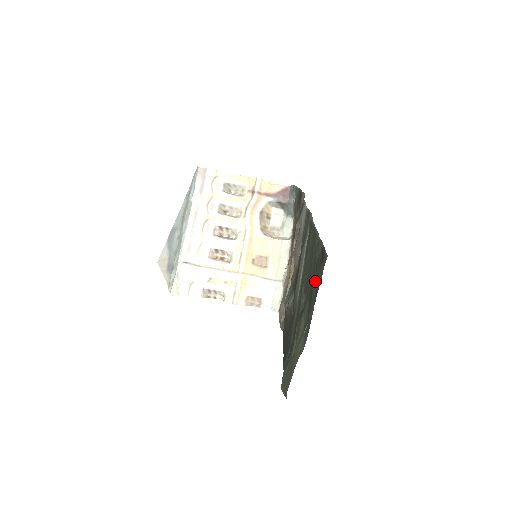
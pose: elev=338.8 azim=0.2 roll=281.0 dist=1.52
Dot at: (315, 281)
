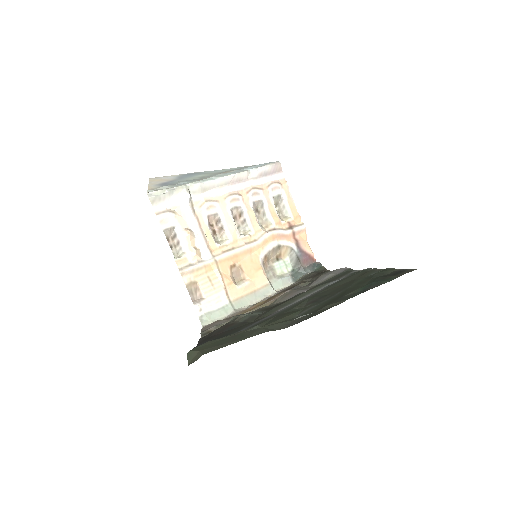
Dot at: occluded
